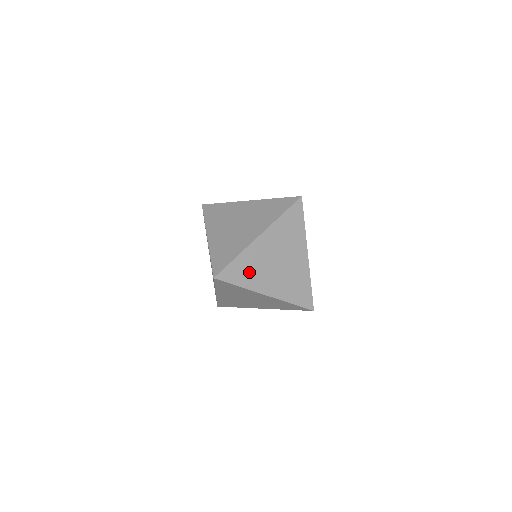
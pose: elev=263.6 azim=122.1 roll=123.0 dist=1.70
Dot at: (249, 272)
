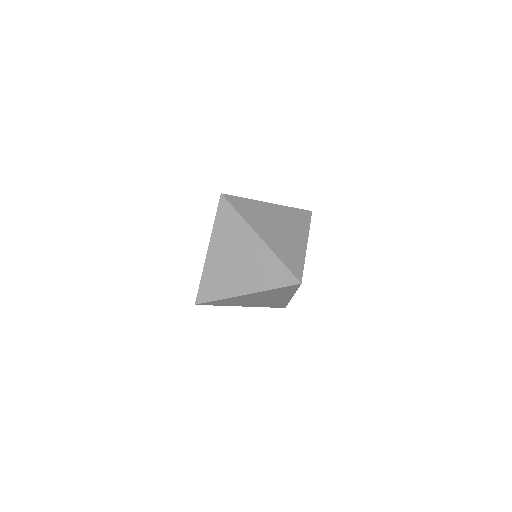
Dot at: (251, 213)
